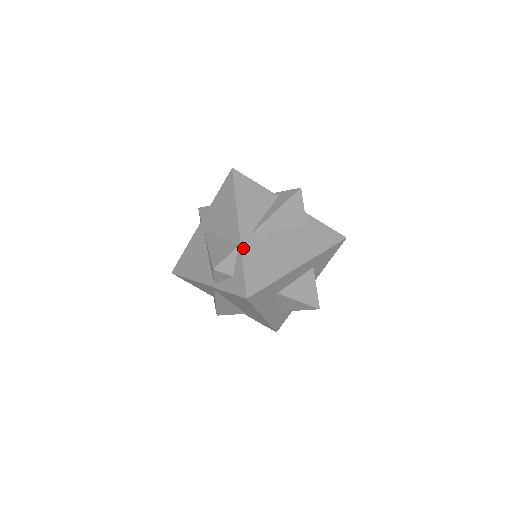
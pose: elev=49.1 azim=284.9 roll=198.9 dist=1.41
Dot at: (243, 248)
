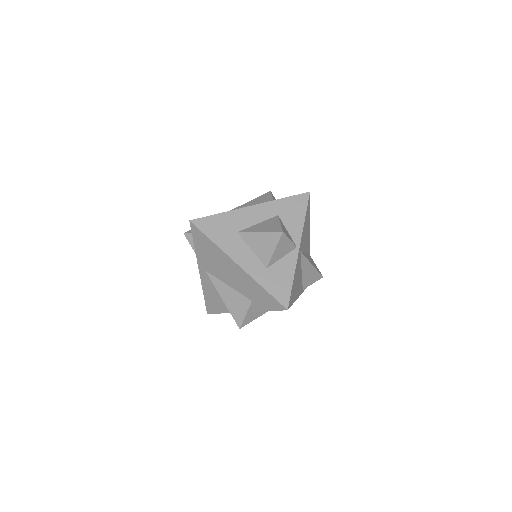
Dot at: occluded
